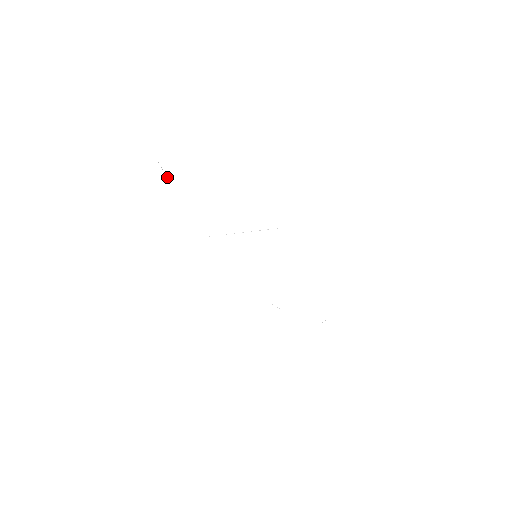
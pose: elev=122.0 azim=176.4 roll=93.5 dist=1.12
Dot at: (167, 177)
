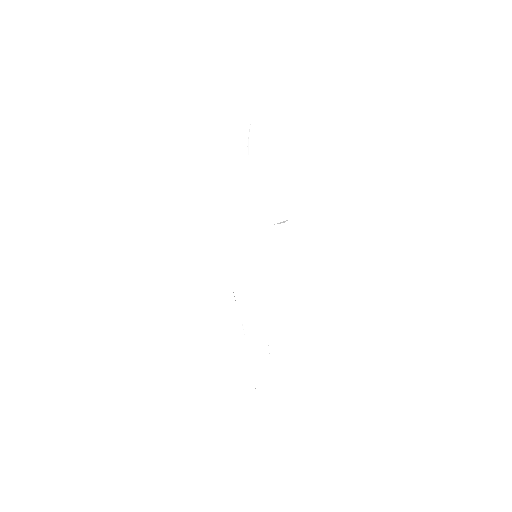
Dot at: occluded
